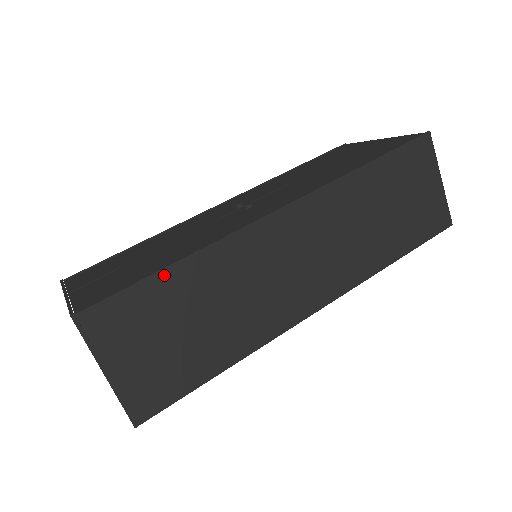
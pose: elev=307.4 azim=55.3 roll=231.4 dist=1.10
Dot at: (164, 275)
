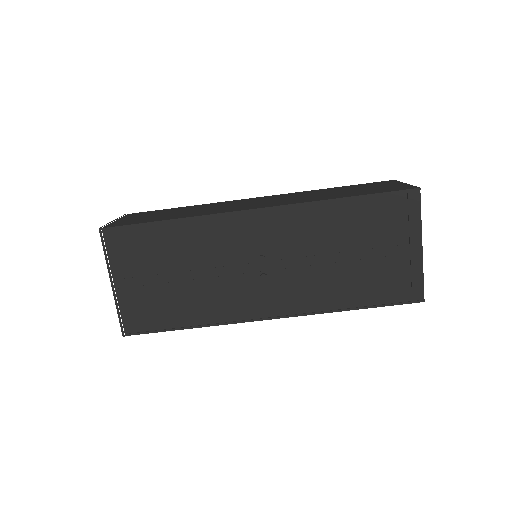
Dot at: (180, 328)
